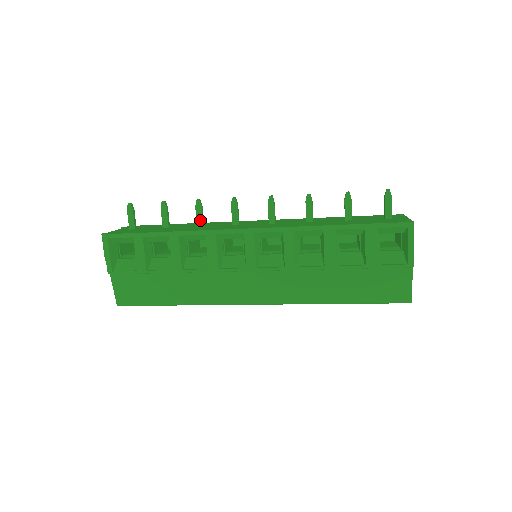
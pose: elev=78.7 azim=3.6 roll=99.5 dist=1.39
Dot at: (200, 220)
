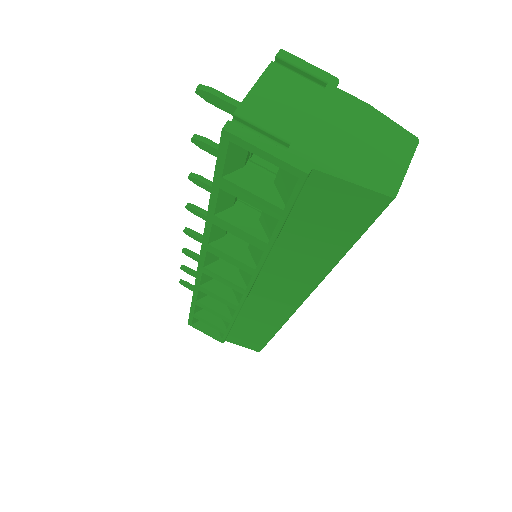
Dot at: occluded
